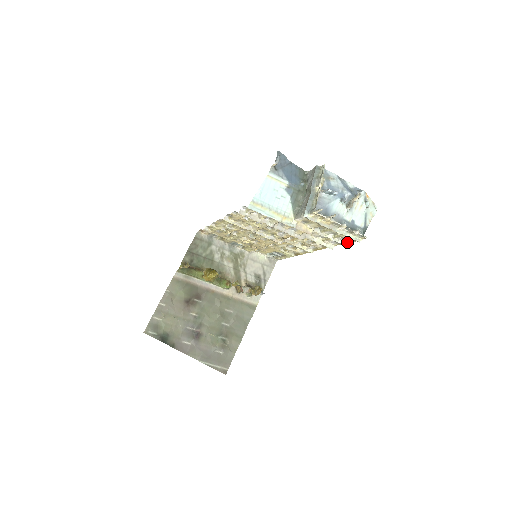
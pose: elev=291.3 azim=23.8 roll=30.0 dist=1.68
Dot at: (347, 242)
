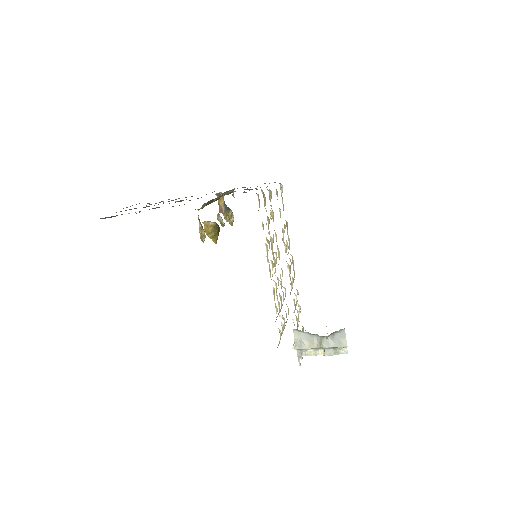
Dot at: (299, 308)
